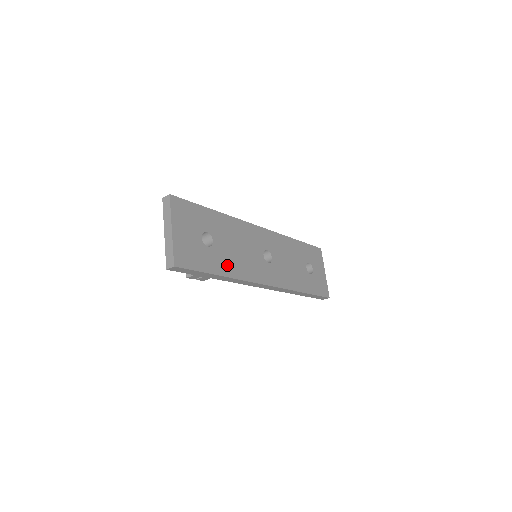
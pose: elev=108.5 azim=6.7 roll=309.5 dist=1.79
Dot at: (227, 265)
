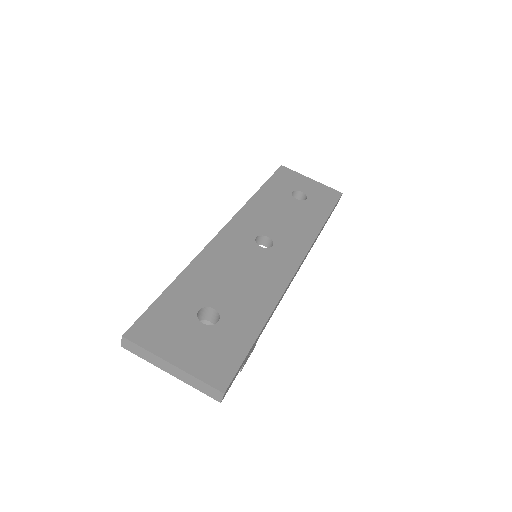
Dot at: (253, 308)
